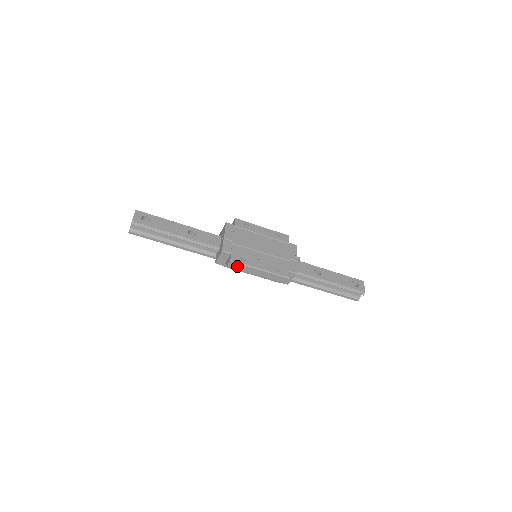
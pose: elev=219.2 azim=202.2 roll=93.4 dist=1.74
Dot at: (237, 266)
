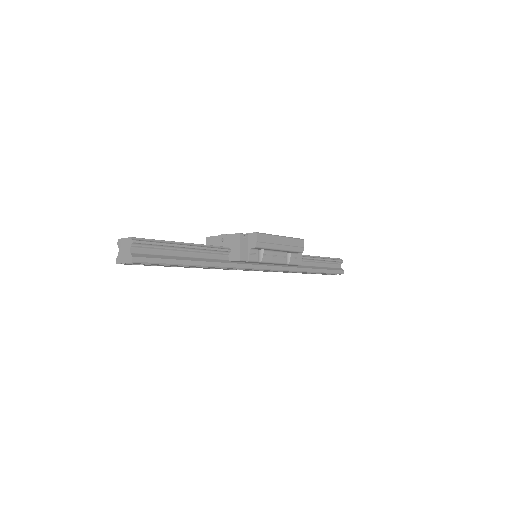
Dot at: (264, 240)
